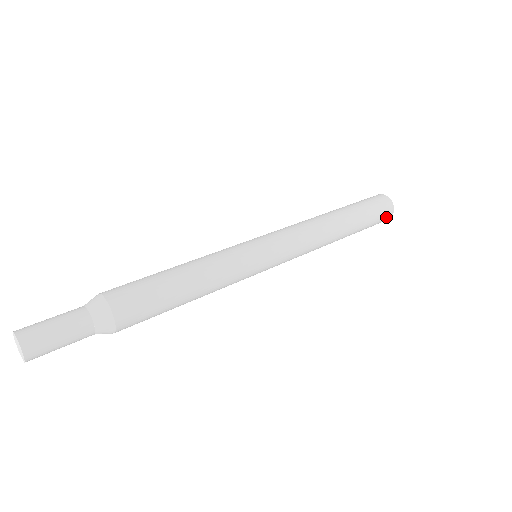
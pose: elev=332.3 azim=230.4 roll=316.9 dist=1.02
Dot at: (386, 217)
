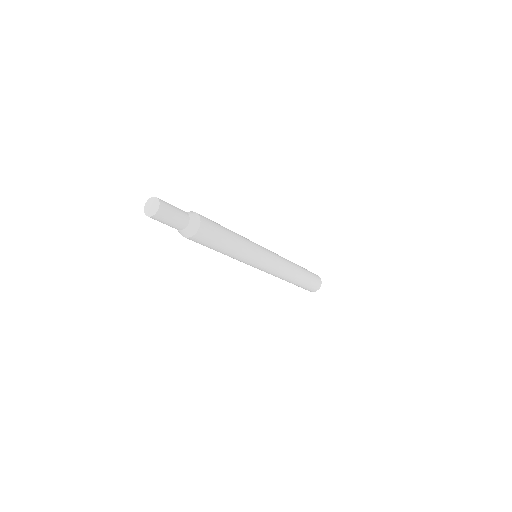
Dot at: (318, 284)
